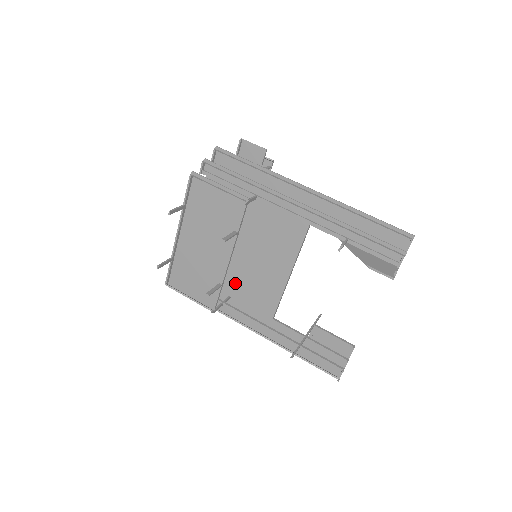
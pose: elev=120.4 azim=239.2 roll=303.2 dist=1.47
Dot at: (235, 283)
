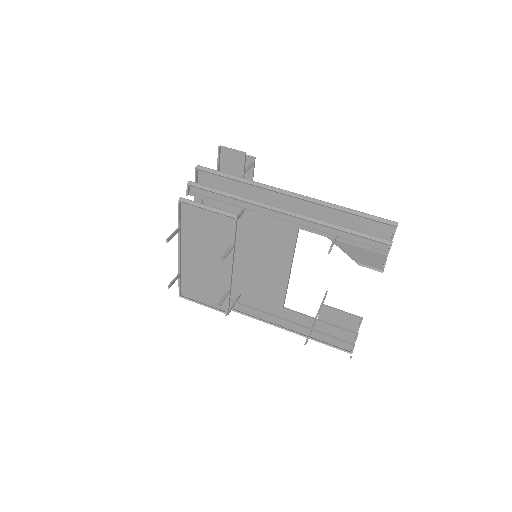
Dot at: (242, 282)
